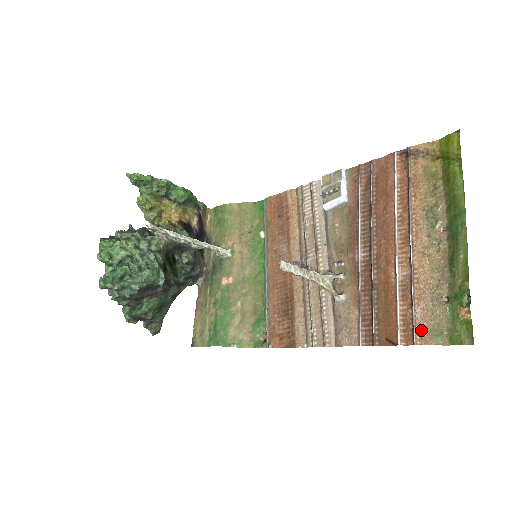
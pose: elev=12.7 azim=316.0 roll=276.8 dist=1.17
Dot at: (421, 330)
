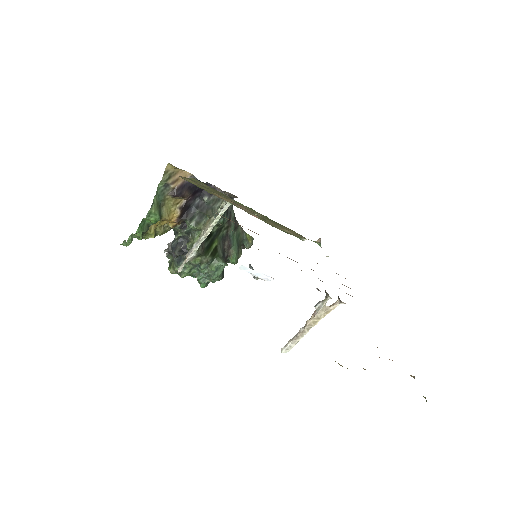
Dot at: occluded
